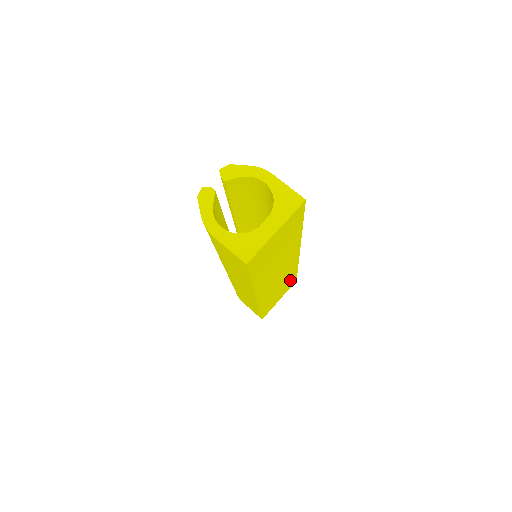
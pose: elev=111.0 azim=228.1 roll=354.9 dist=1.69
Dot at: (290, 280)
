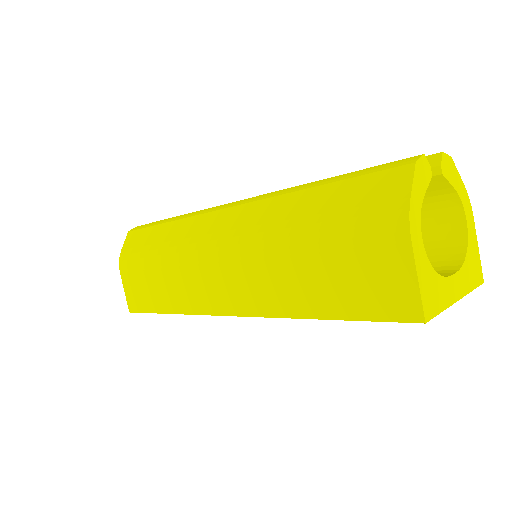
Dot at: occluded
